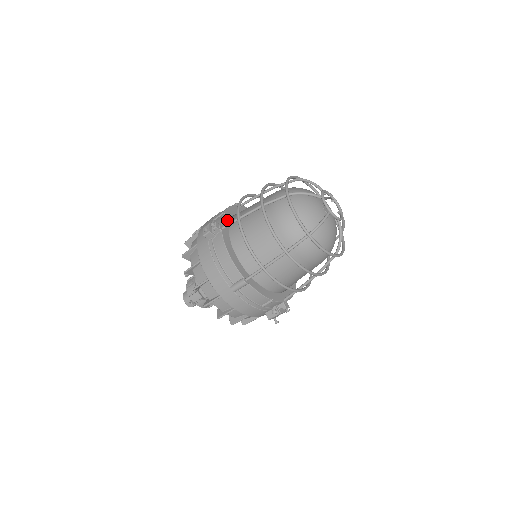
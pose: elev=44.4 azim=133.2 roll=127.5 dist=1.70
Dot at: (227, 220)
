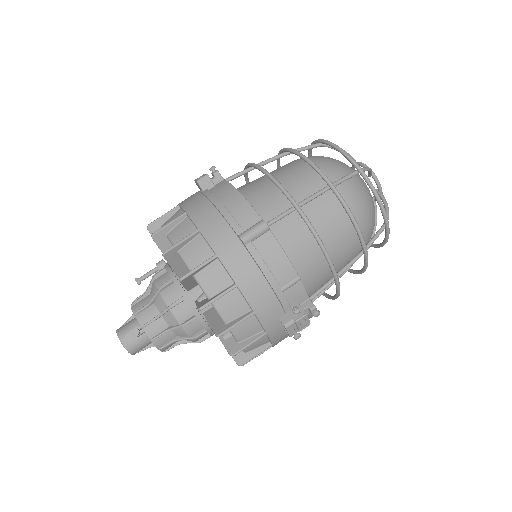
Dot at: occluded
